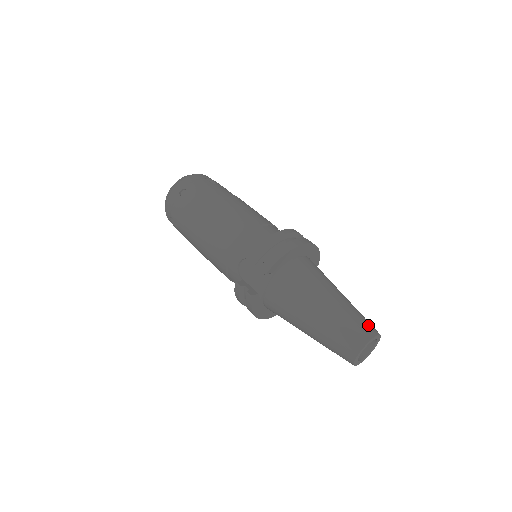
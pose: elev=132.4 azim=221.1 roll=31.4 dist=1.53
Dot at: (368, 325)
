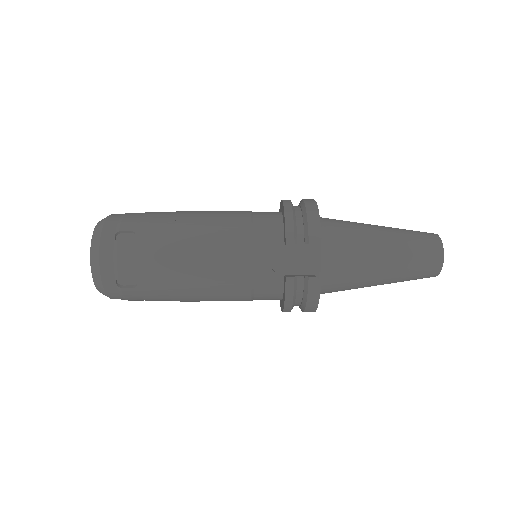
Dot at: (422, 232)
